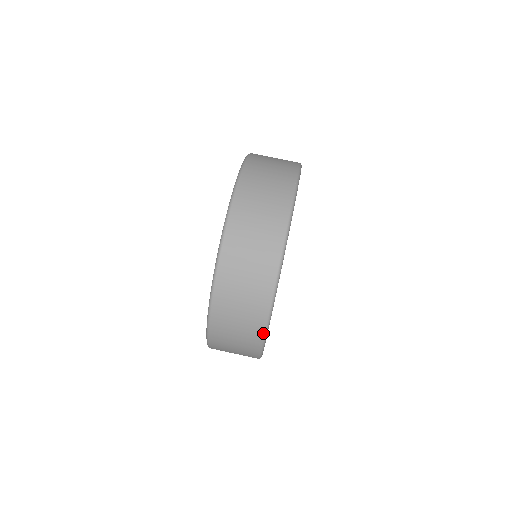
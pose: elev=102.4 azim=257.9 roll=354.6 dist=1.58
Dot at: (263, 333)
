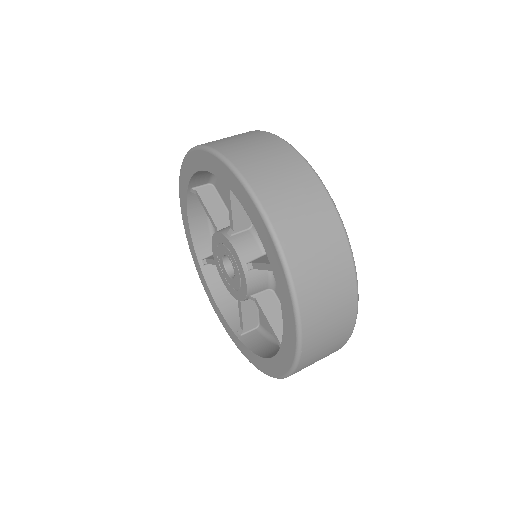
Dot at: (335, 212)
